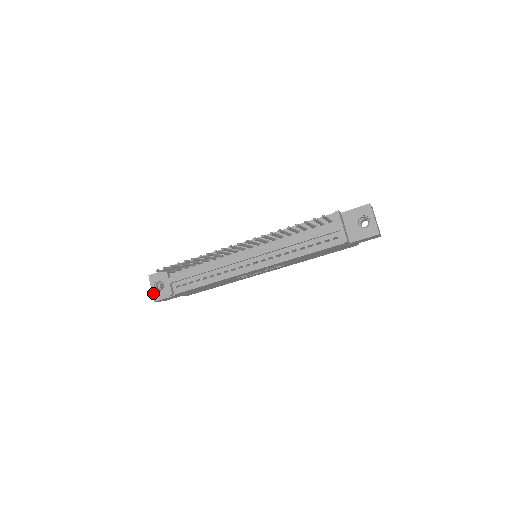
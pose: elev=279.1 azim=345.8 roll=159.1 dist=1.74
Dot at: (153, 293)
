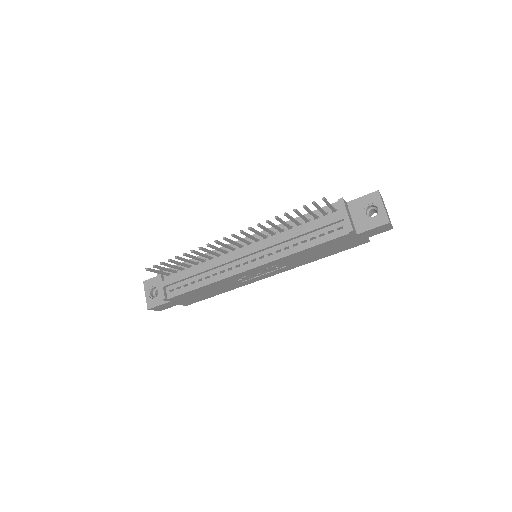
Dot at: (147, 300)
